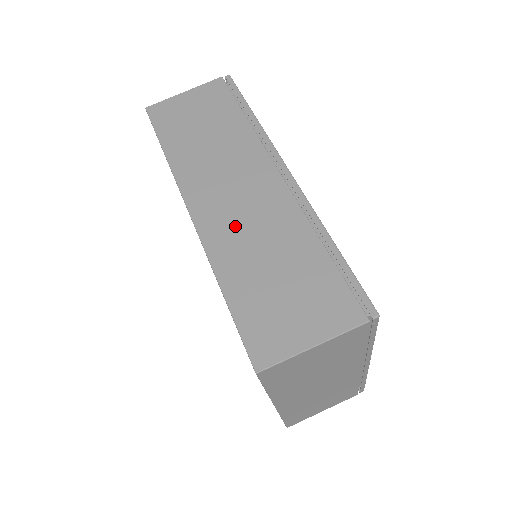
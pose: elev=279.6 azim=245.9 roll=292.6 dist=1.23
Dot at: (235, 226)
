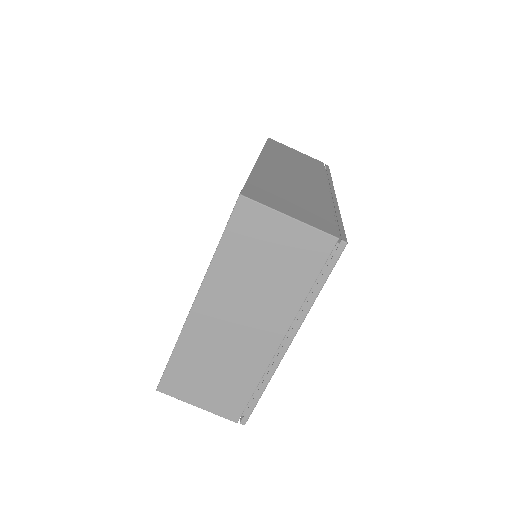
Dot at: (283, 176)
